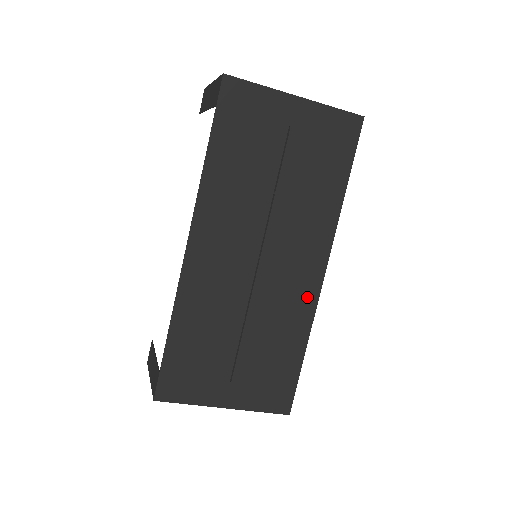
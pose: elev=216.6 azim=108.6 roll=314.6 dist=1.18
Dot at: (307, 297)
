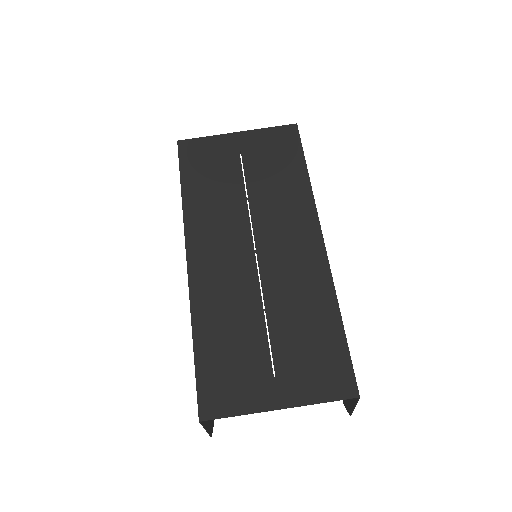
Dot at: (317, 268)
